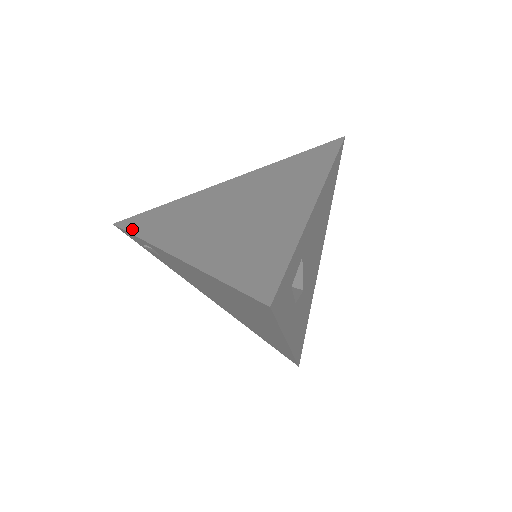
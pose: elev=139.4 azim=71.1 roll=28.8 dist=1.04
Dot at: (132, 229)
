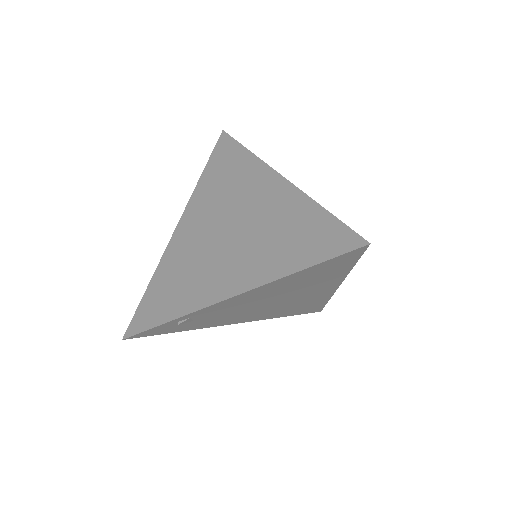
Dot at: (153, 323)
